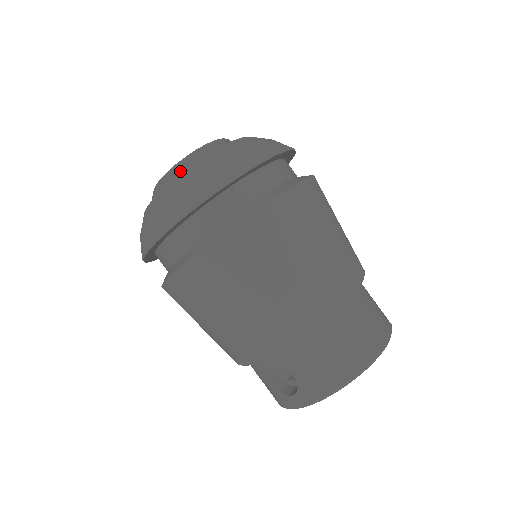
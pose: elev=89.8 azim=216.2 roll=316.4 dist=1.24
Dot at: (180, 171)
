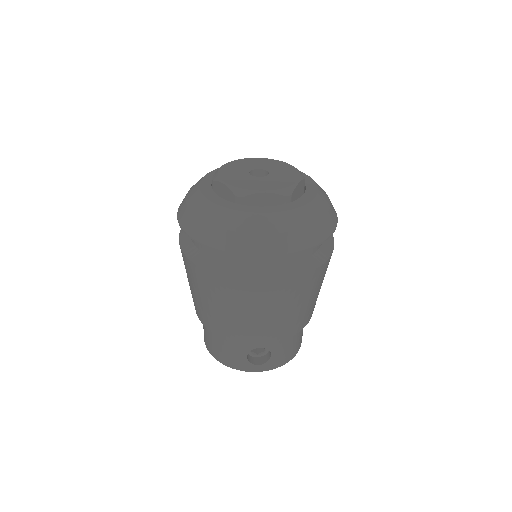
Dot at: (291, 197)
